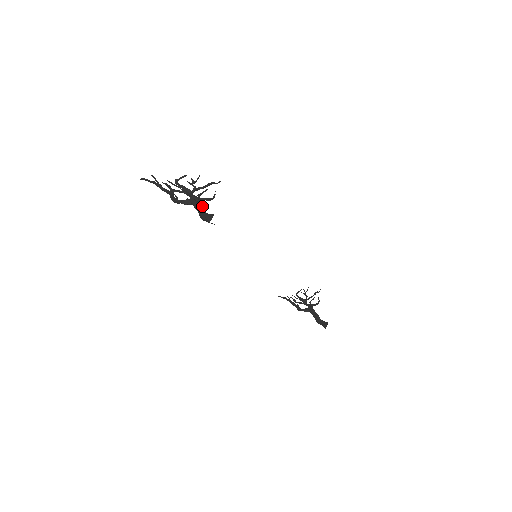
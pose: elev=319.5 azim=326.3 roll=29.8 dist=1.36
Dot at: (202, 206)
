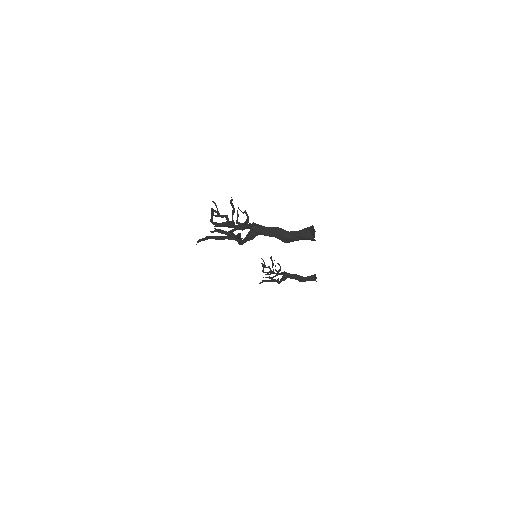
Dot at: (279, 228)
